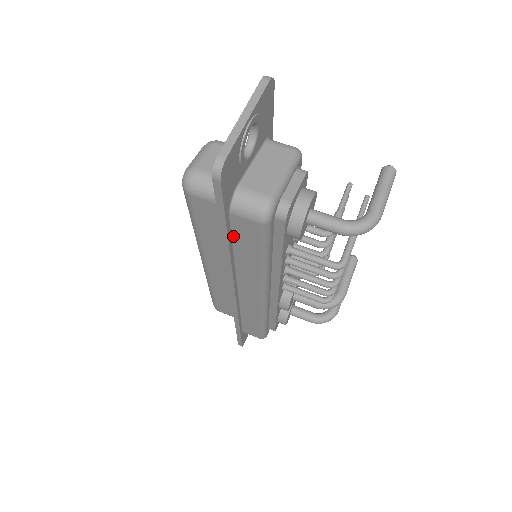
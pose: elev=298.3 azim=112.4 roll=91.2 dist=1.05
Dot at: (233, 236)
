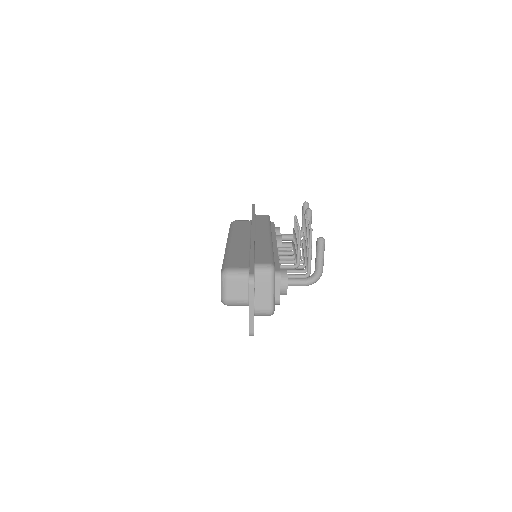
Dot at: occluded
